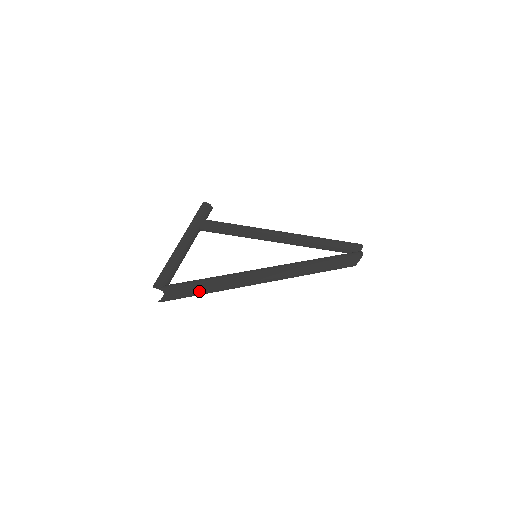
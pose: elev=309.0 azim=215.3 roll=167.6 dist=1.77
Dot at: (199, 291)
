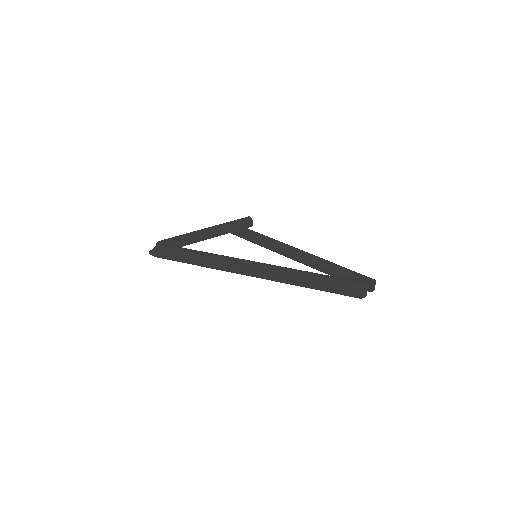
Dot at: (182, 255)
